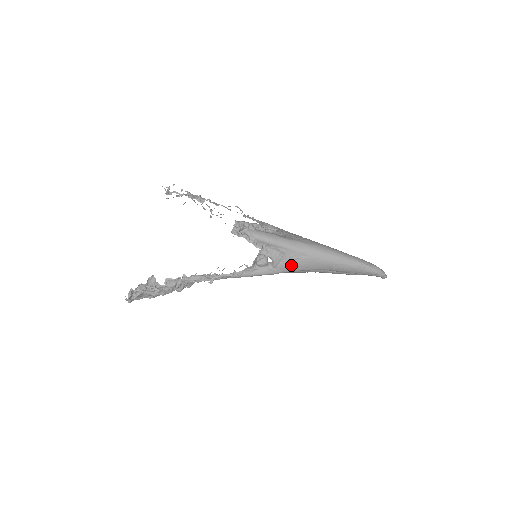
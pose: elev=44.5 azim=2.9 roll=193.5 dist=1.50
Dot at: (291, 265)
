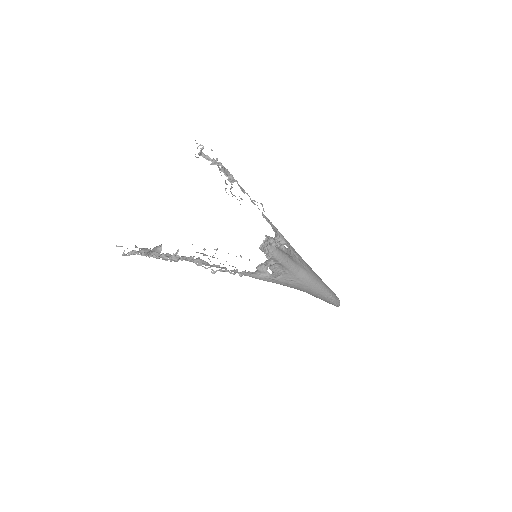
Dot at: (284, 282)
